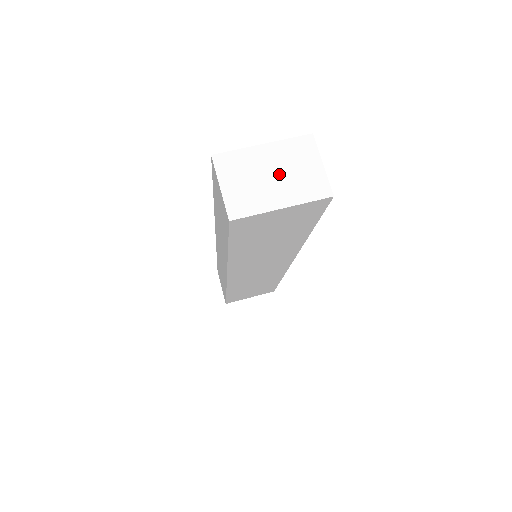
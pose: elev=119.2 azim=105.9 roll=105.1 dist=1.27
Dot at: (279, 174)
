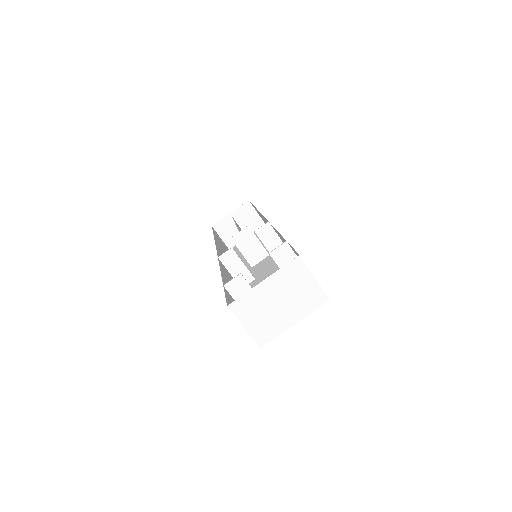
Dot at: (284, 299)
